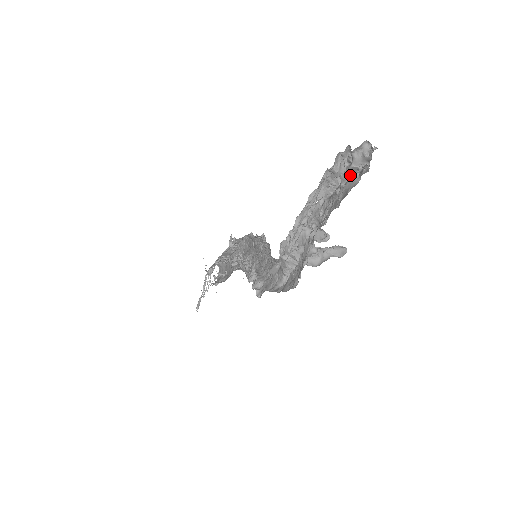
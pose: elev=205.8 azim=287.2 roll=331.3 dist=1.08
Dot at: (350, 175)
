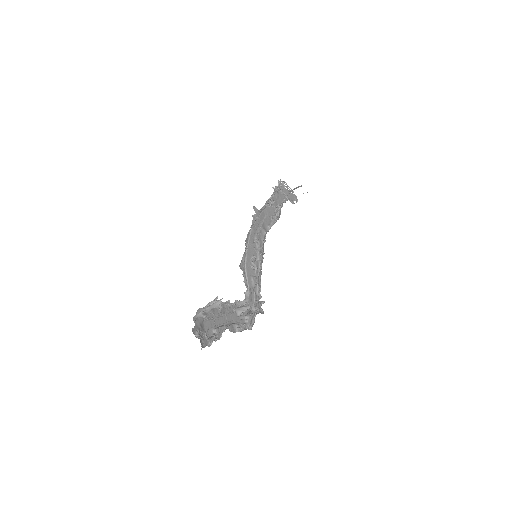
Dot at: occluded
